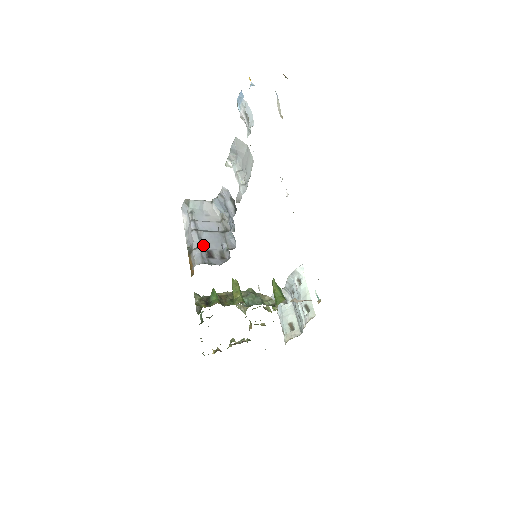
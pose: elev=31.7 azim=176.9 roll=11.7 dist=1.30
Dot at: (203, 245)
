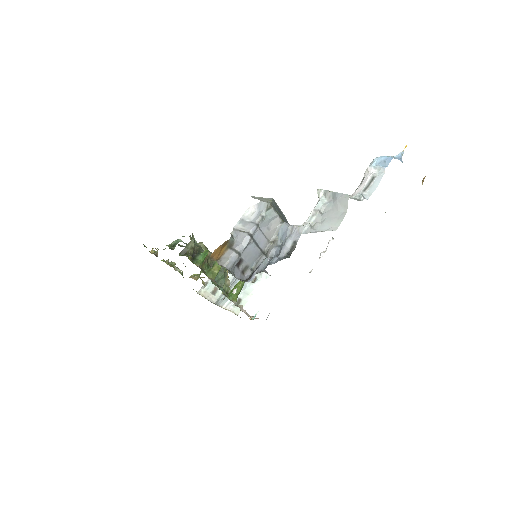
Dot at: (243, 252)
